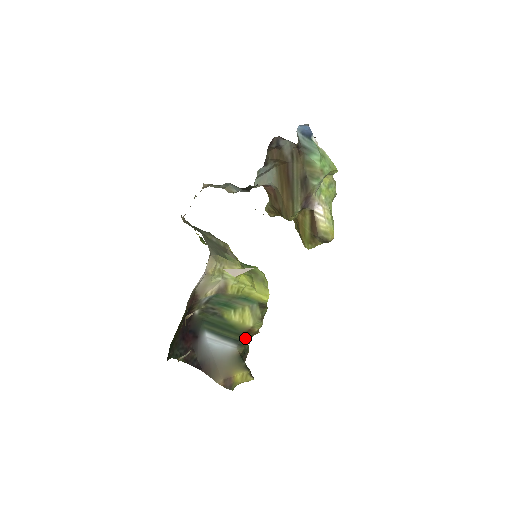
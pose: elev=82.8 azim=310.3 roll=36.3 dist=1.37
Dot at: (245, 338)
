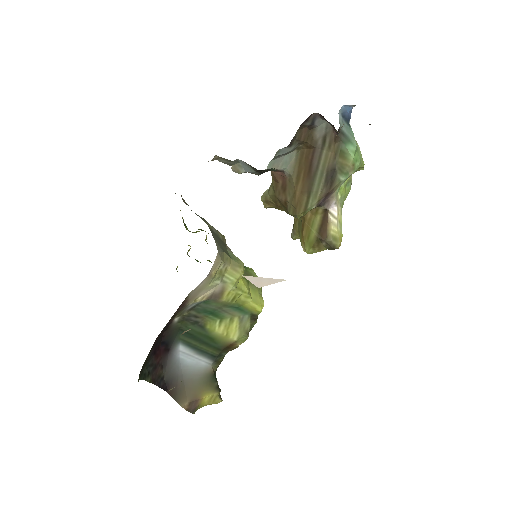
Dot at: (223, 353)
